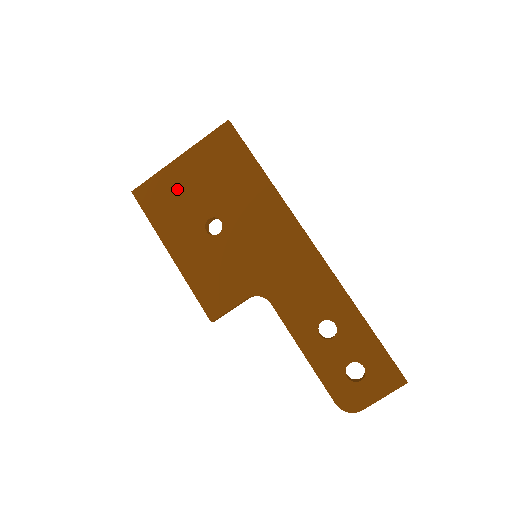
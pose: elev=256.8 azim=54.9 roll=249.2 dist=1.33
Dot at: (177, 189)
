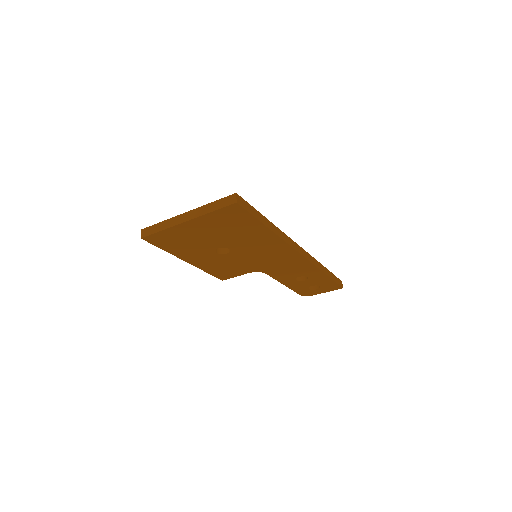
Dot at: (187, 237)
